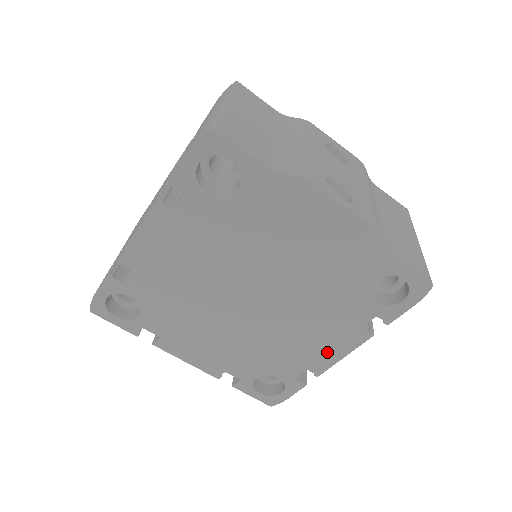
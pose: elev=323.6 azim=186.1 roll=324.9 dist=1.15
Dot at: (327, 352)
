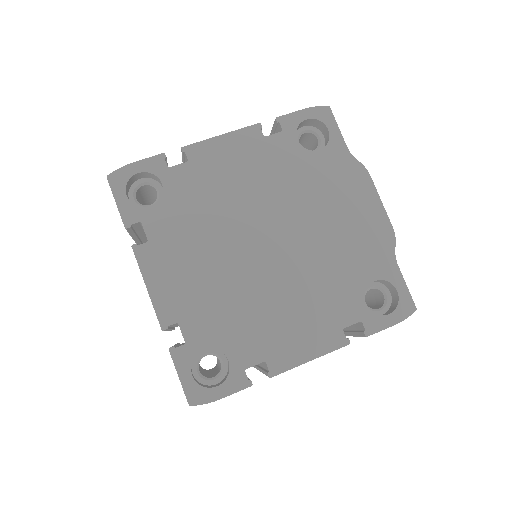
Dot at: (298, 345)
